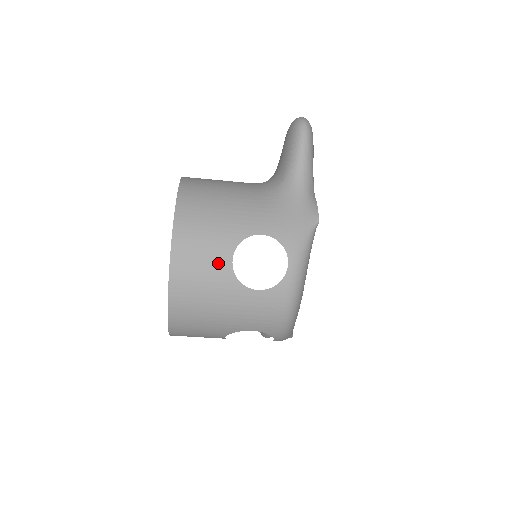
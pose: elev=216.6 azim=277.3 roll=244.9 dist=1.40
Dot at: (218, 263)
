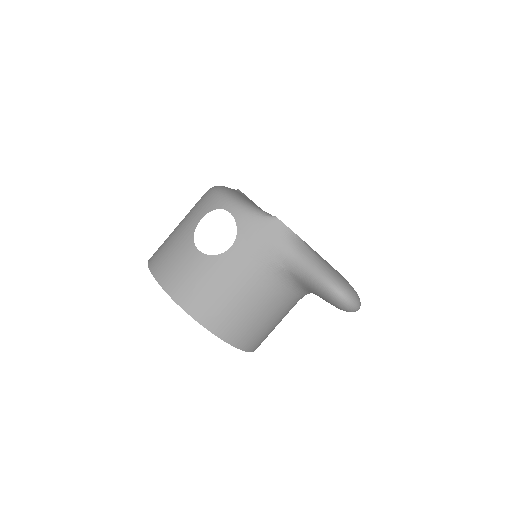
Dot at: occluded
